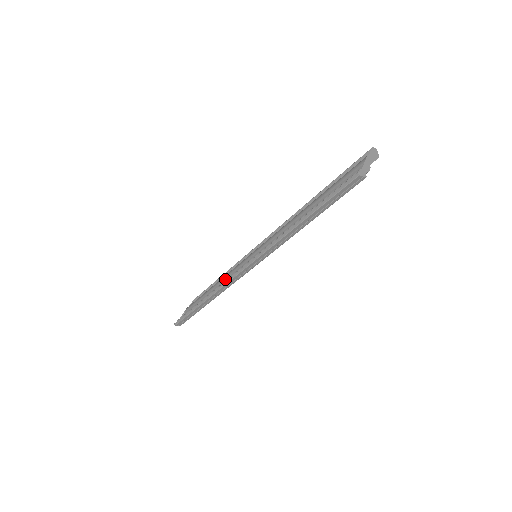
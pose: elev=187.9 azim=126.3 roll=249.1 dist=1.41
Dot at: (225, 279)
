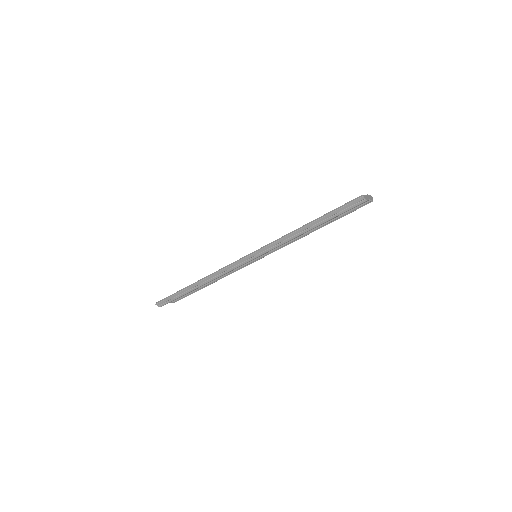
Dot at: occluded
